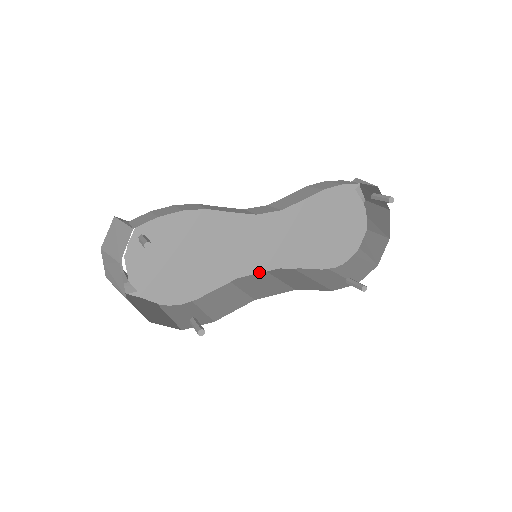
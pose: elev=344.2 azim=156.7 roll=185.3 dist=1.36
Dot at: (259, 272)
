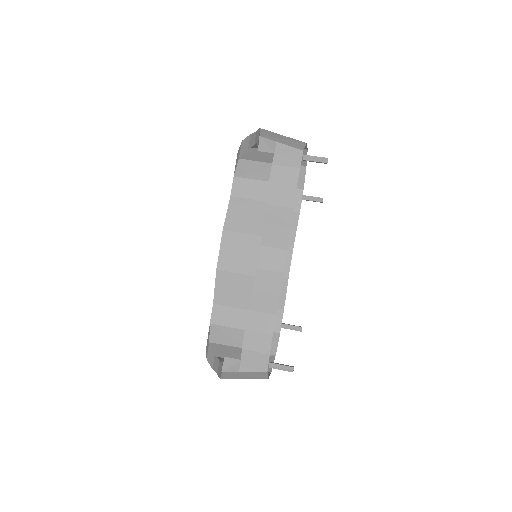
Dot at: occluded
